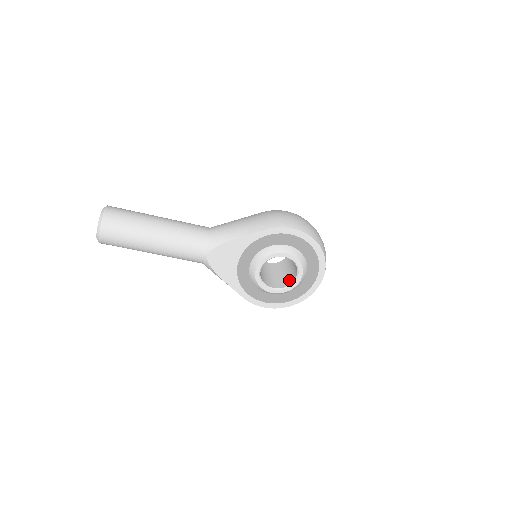
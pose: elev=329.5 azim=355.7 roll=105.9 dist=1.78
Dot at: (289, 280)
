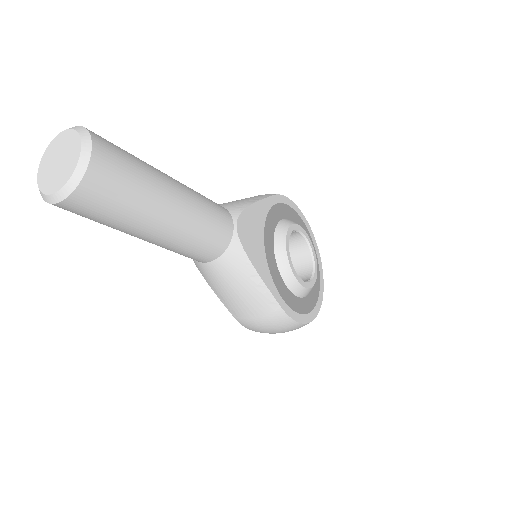
Dot at: (303, 276)
